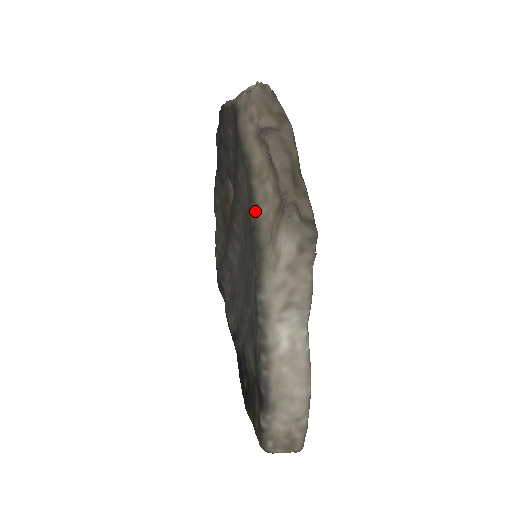
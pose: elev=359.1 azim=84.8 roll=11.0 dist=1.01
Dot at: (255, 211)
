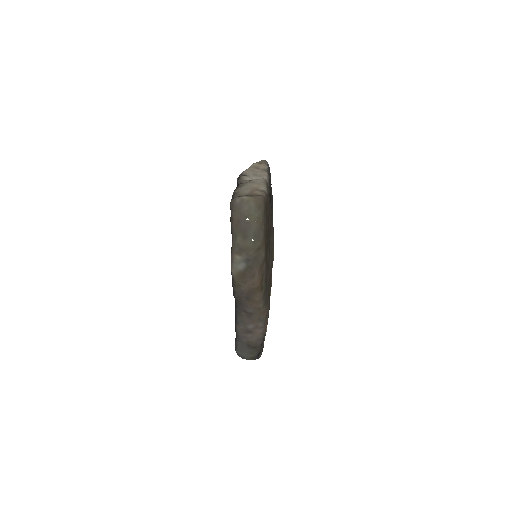
Dot at: occluded
